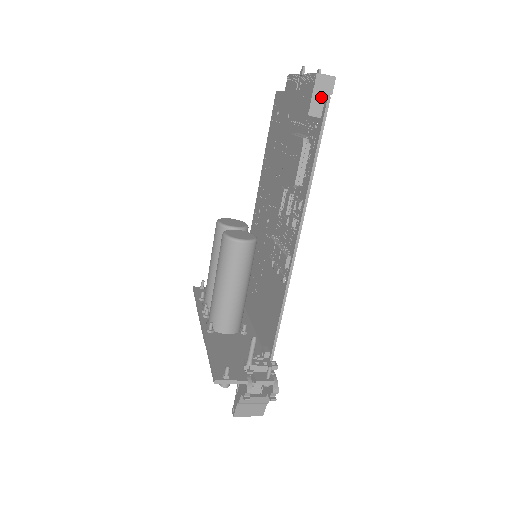
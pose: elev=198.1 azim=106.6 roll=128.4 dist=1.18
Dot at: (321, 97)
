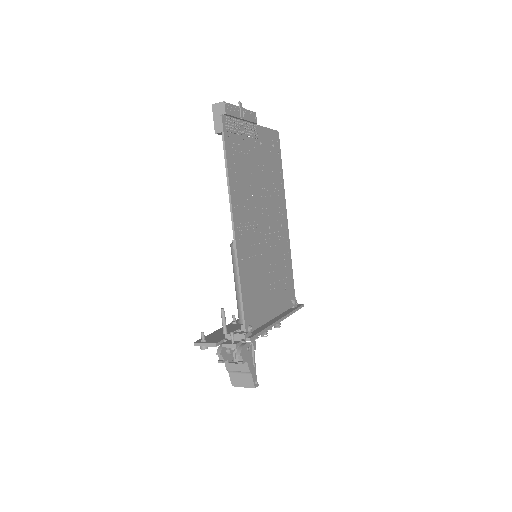
Dot at: (219, 118)
